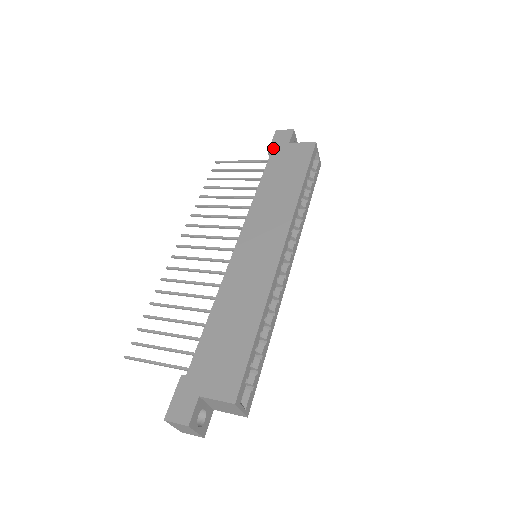
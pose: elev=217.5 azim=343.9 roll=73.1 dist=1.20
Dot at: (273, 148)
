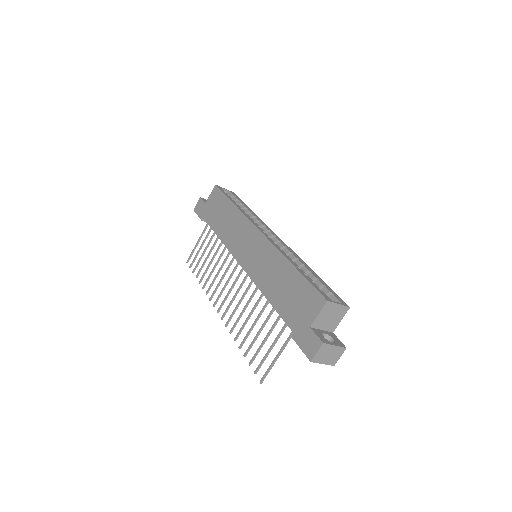
Dot at: (202, 216)
